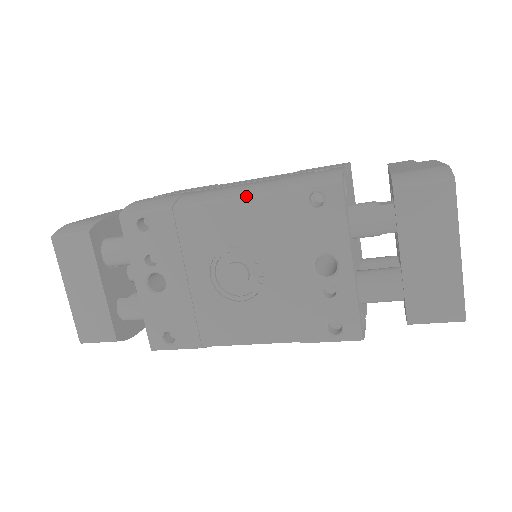
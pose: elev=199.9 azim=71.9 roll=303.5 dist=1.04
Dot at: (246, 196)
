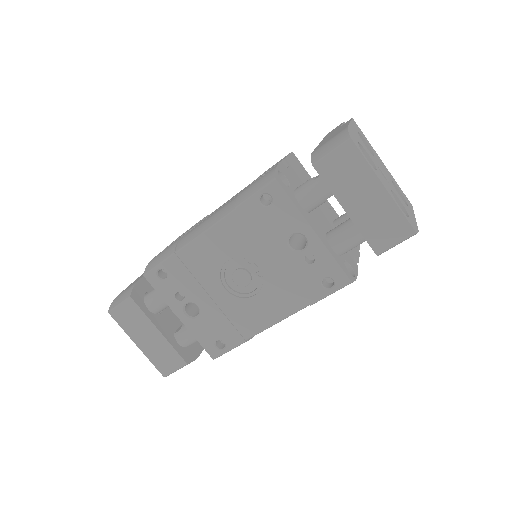
Dot at: (218, 221)
